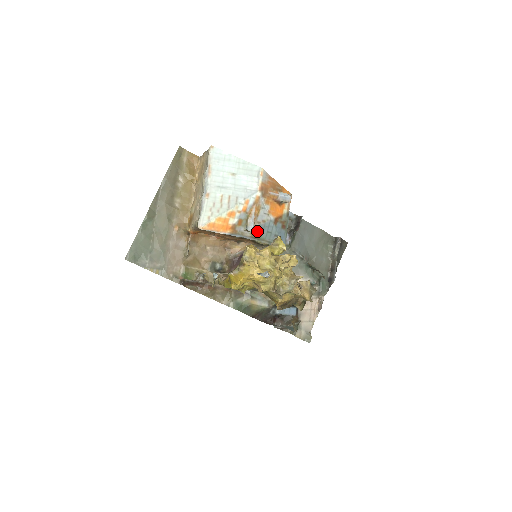
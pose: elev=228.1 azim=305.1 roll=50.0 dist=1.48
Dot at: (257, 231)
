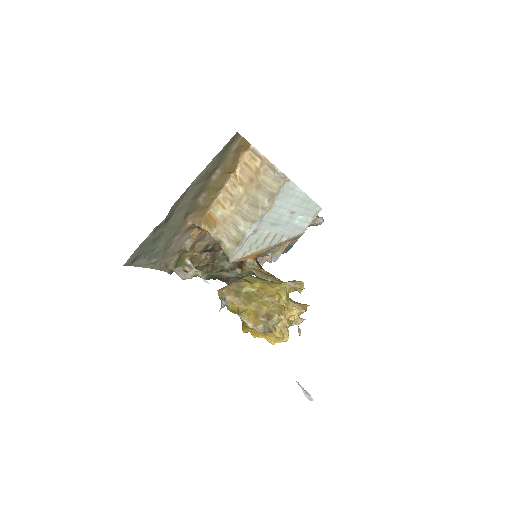
Dot at: occluded
